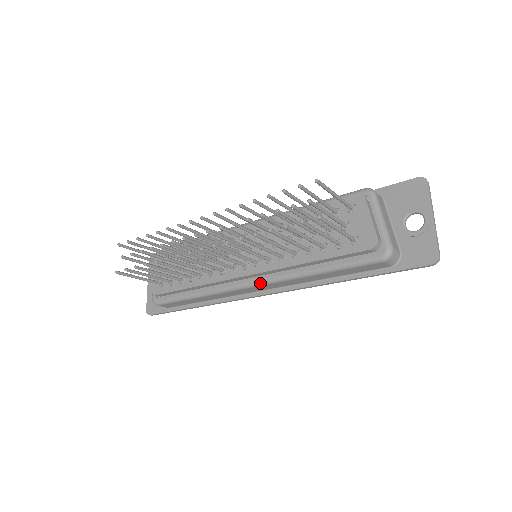
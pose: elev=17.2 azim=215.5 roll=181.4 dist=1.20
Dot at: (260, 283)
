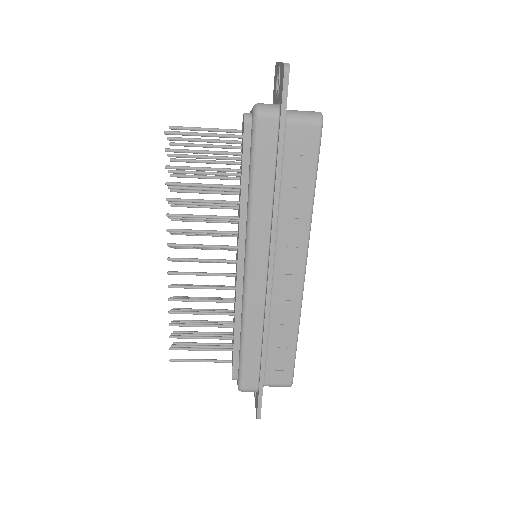
Dot at: (246, 258)
